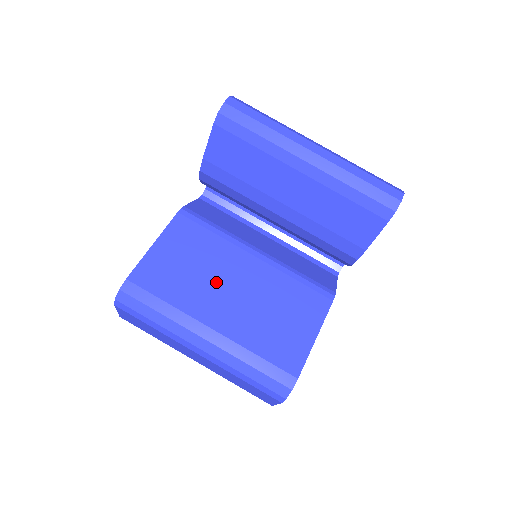
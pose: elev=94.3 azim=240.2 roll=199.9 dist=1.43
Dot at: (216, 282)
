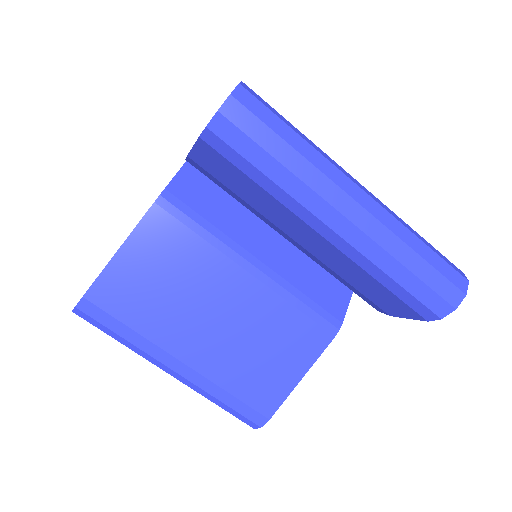
Dot at: (194, 306)
